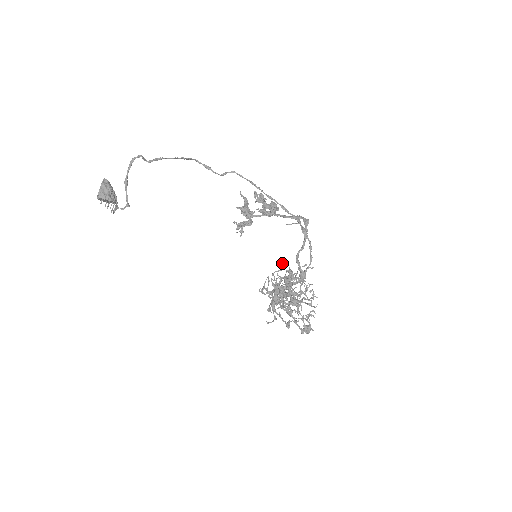
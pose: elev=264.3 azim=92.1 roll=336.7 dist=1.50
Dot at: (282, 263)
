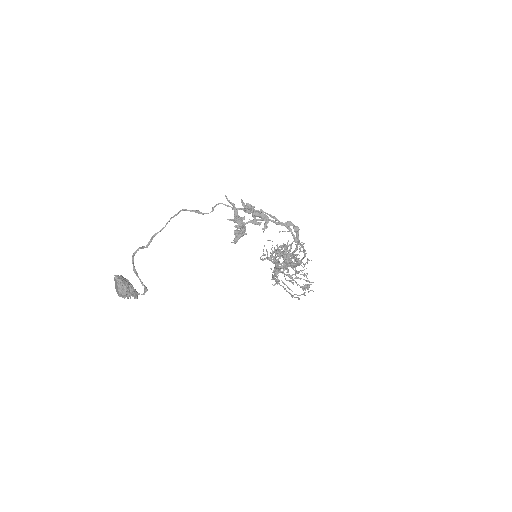
Dot at: (277, 244)
